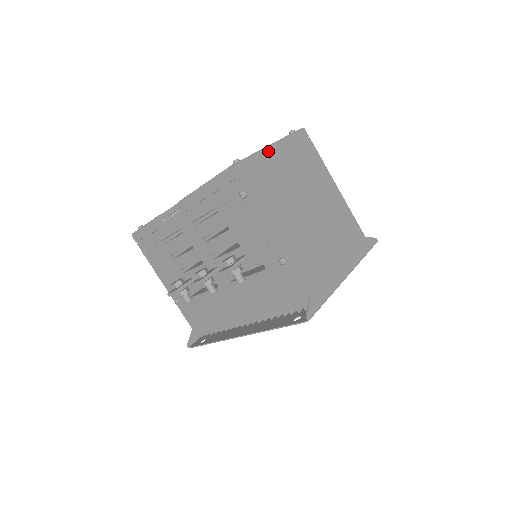
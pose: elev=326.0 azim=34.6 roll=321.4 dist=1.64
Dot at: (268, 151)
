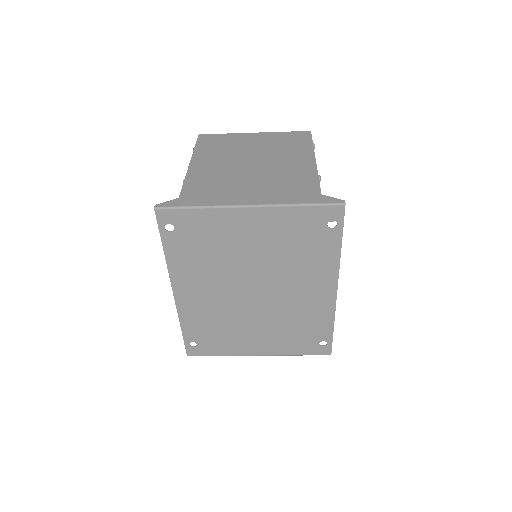
Dot at: (245, 134)
